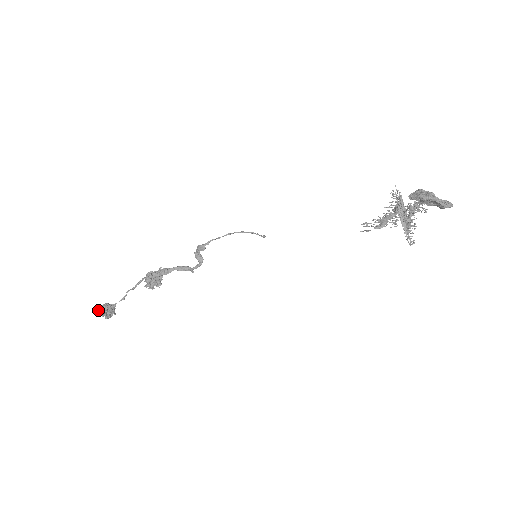
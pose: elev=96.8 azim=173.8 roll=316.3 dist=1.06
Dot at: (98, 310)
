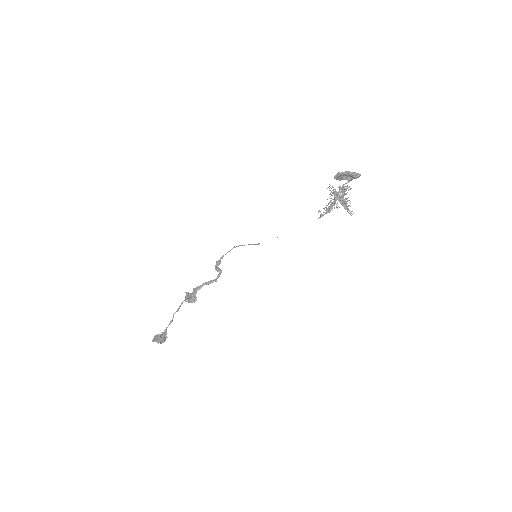
Dot at: (154, 336)
